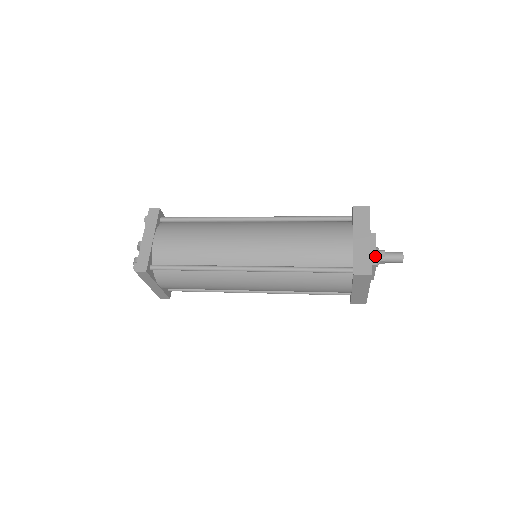
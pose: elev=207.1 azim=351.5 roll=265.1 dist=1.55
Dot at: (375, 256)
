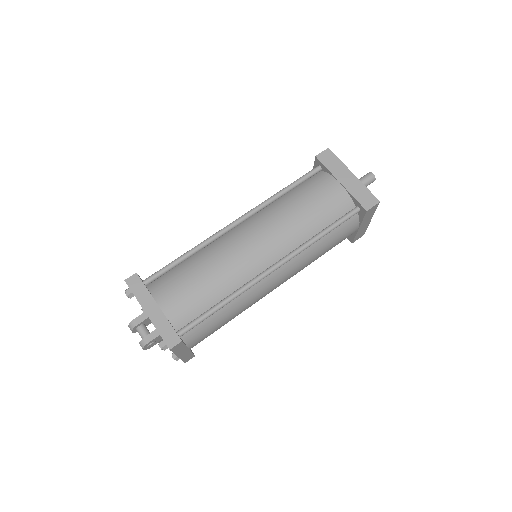
Dot at: occluded
